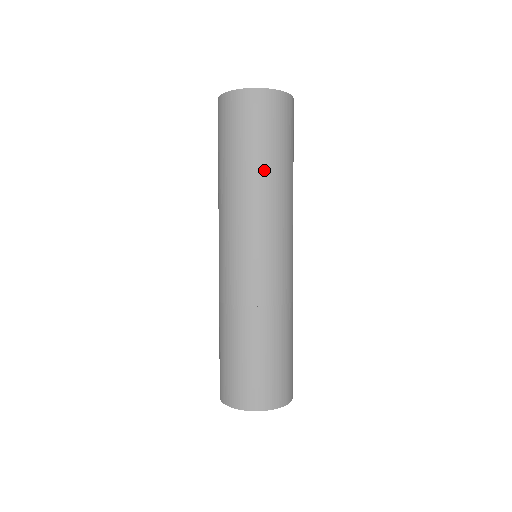
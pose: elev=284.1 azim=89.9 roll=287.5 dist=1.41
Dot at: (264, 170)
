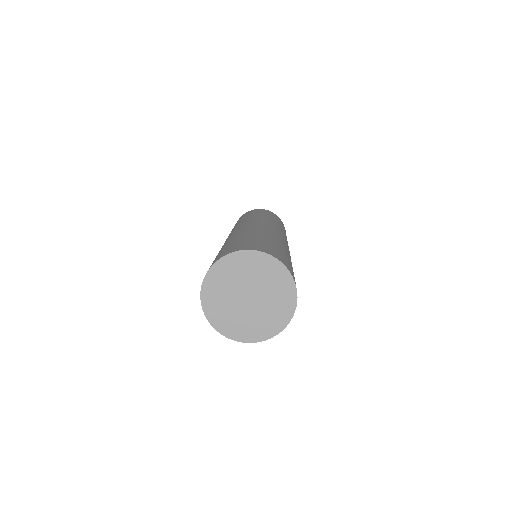
Dot at: occluded
